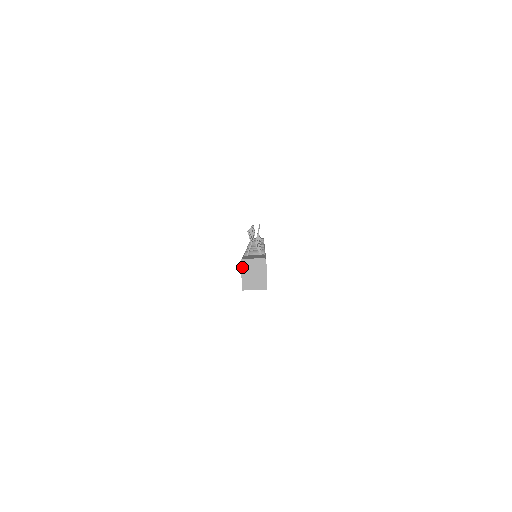
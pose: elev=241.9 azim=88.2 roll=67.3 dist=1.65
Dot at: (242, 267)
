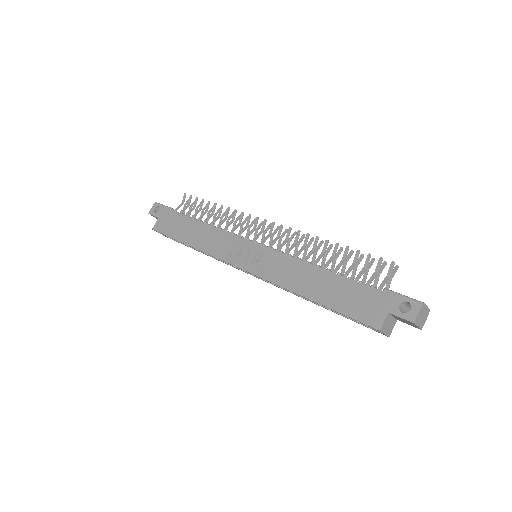
Dot at: (420, 312)
